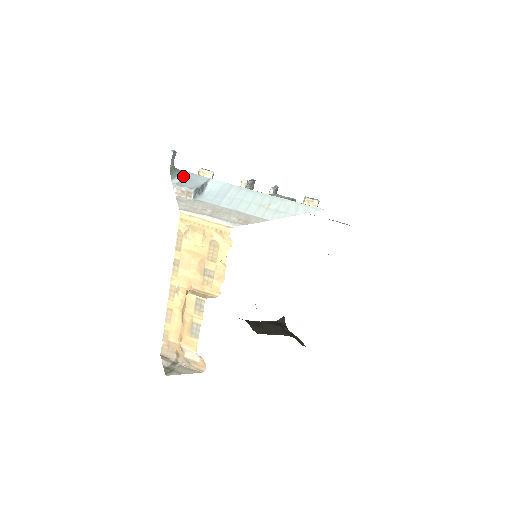
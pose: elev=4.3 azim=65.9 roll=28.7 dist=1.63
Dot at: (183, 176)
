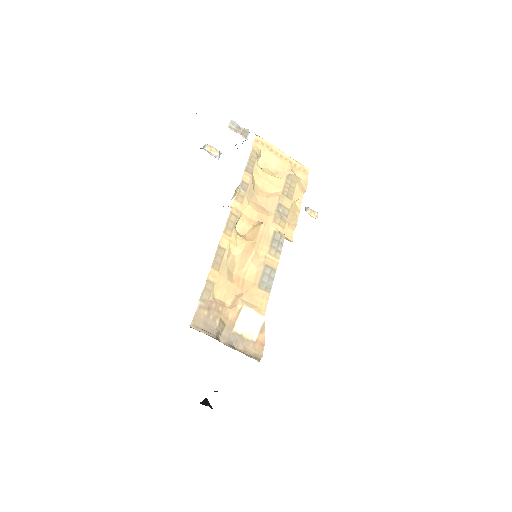
Dot at: occluded
